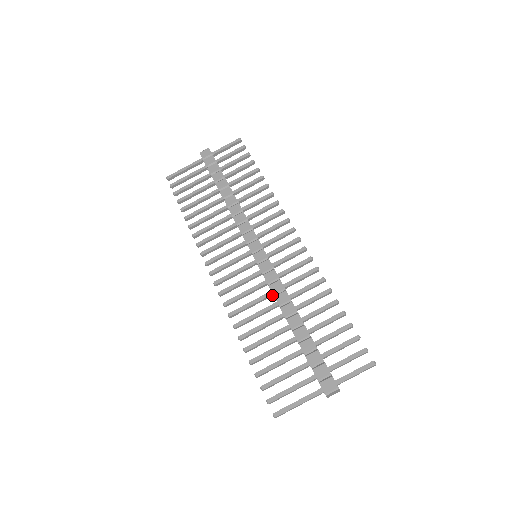
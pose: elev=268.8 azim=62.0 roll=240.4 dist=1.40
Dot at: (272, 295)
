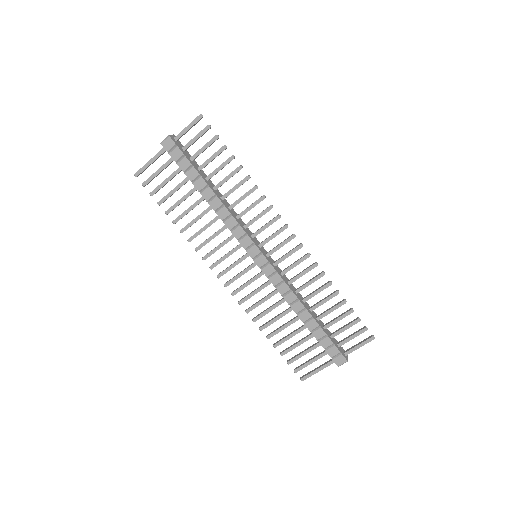
Dot at: occluded
